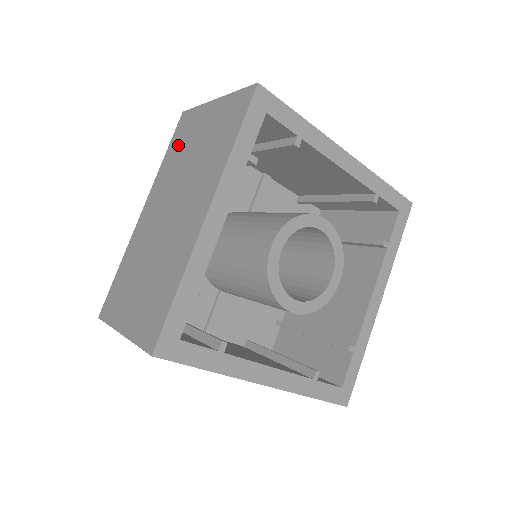
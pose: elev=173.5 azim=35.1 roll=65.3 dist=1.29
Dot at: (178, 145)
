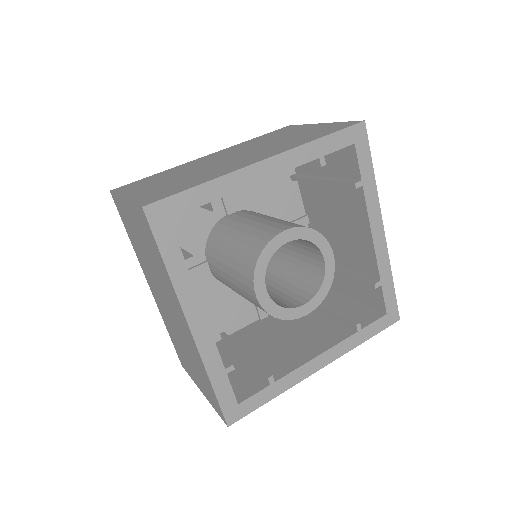
Dot at: (130, 232)
